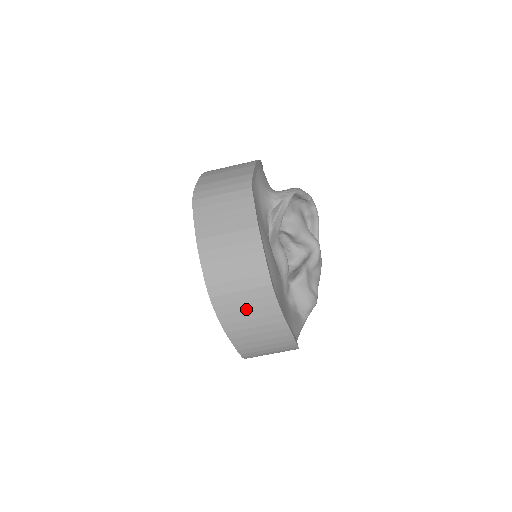
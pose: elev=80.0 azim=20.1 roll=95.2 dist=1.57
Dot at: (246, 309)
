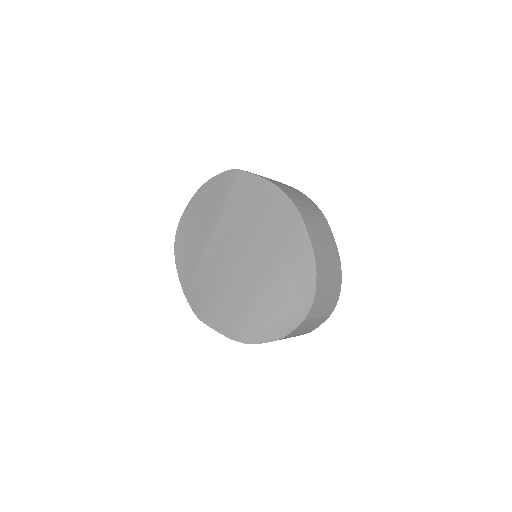
Dot at: (320, 233)
